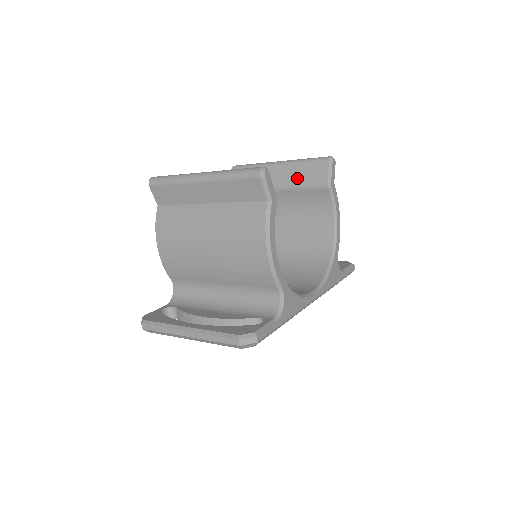
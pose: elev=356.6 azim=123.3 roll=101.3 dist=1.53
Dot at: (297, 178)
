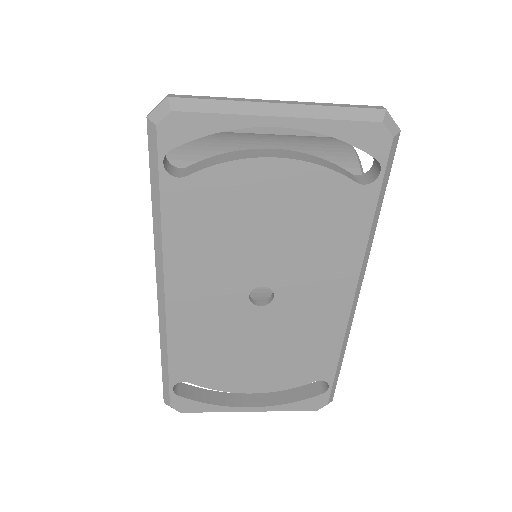
Dot at: occluded
